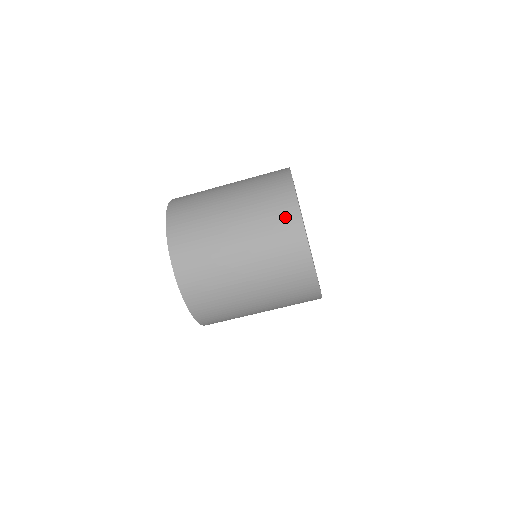
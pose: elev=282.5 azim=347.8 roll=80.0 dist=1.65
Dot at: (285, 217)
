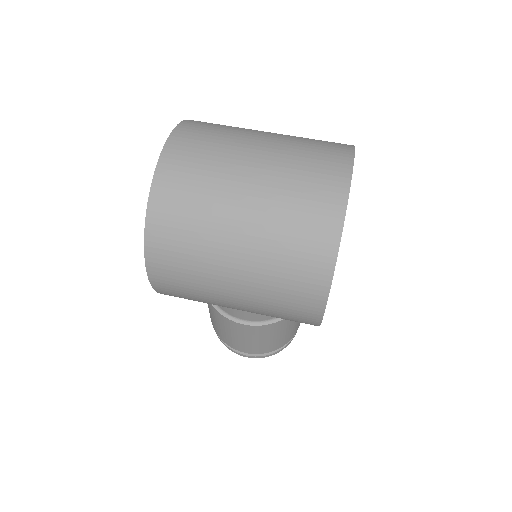
Dot at: (330, 170)
